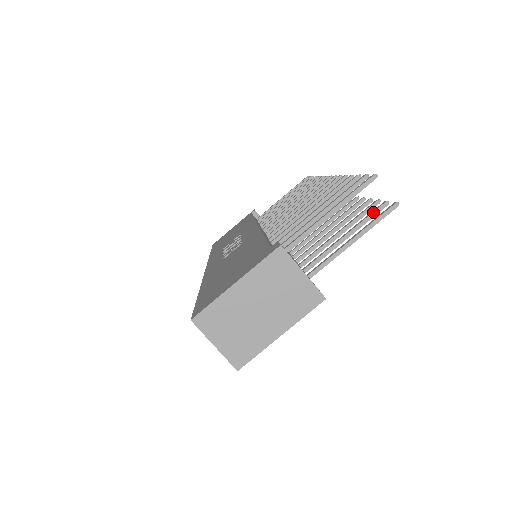
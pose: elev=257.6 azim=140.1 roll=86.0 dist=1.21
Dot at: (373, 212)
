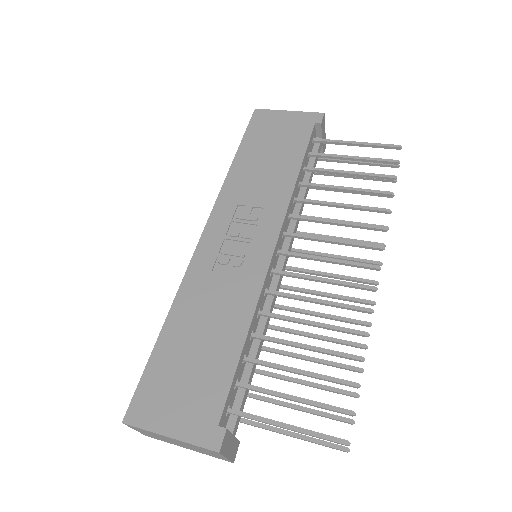
Dot at: (335, 419)
